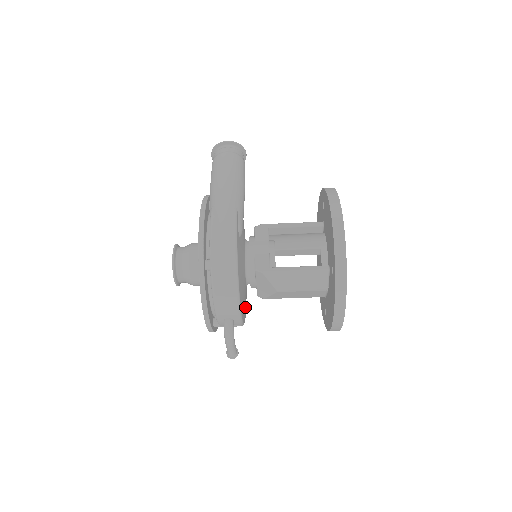
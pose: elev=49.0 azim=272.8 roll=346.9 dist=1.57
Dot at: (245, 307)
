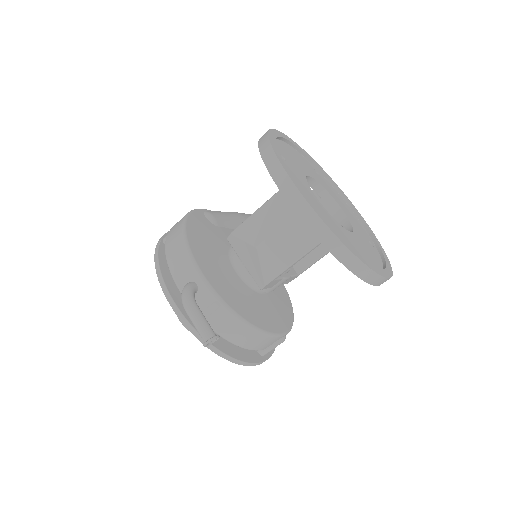
Dot at: (242, 301)
